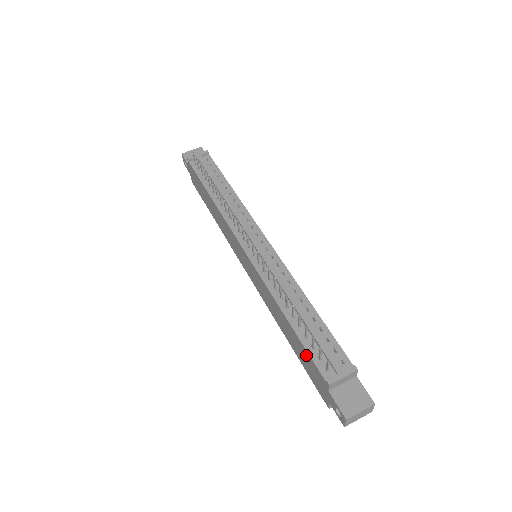
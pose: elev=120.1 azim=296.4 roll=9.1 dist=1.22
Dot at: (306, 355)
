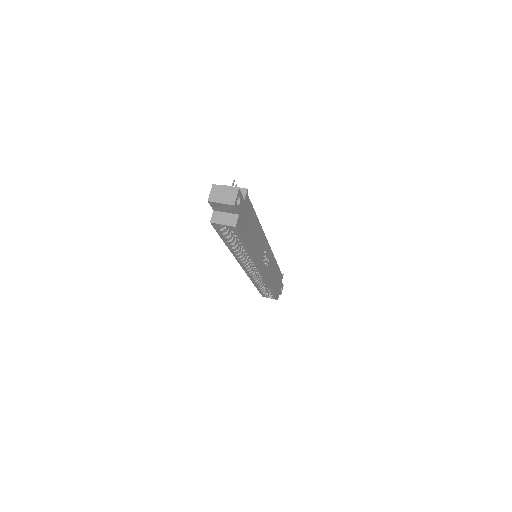
Dot at: occluded
